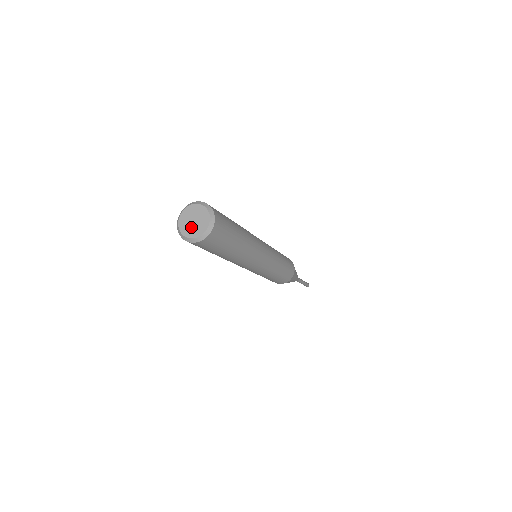
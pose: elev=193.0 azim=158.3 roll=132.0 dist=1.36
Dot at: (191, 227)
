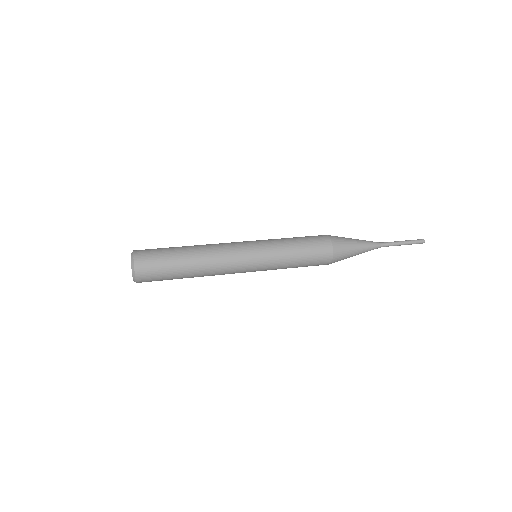
Dot at: occluded
